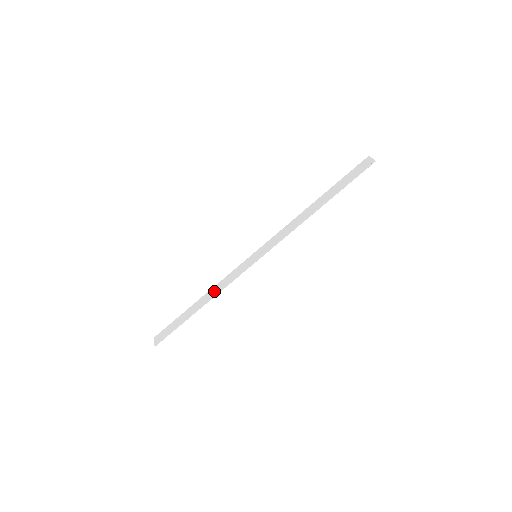
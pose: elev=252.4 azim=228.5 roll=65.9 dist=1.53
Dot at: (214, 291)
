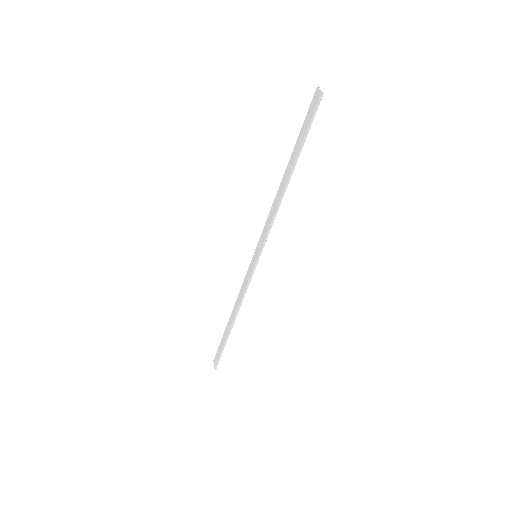
Dot at: (237, 304)
